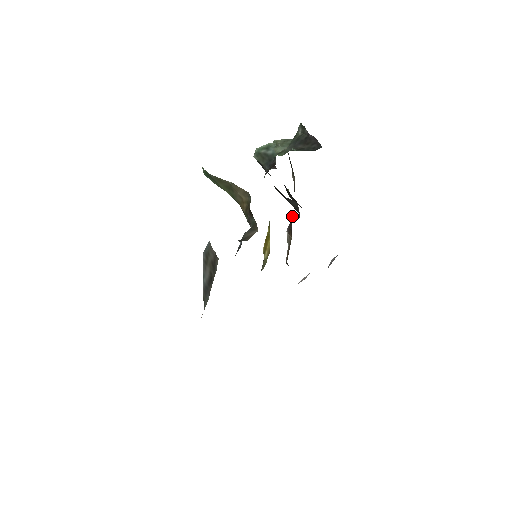
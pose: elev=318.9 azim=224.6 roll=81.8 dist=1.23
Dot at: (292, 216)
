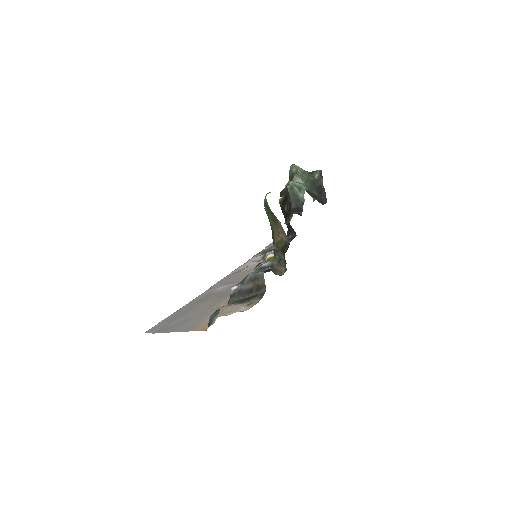
Dot at: (289, 242)
